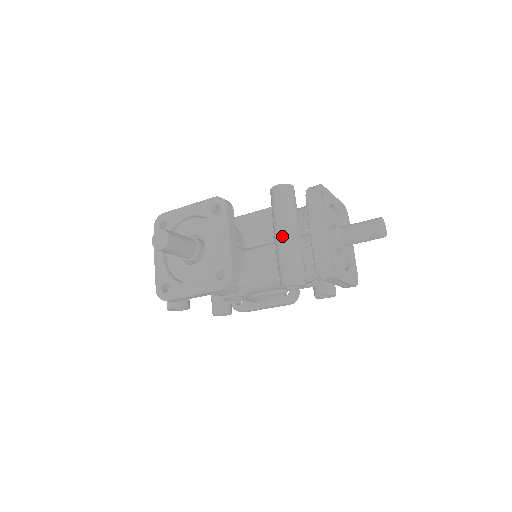
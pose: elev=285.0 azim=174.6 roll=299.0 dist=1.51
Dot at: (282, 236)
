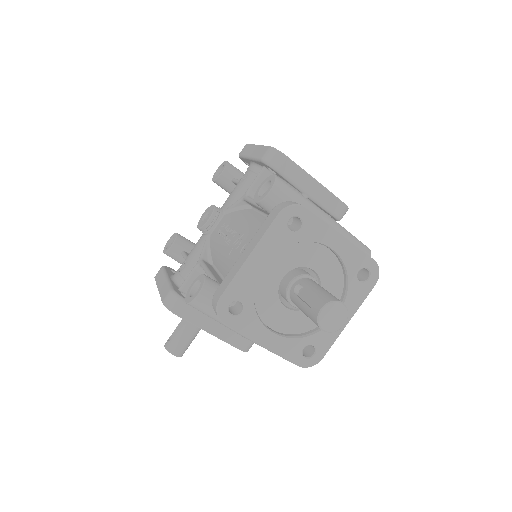
Dot at: (242, 336)
